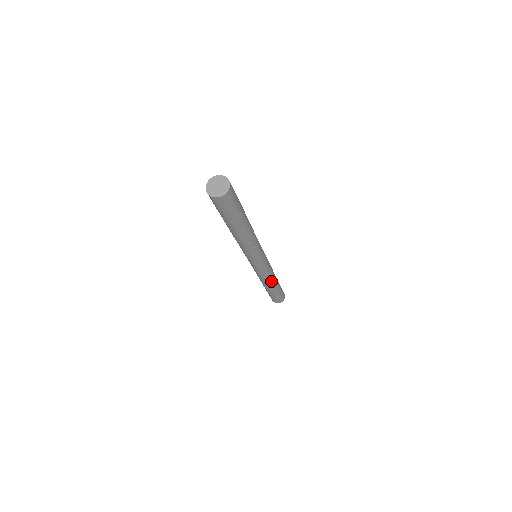
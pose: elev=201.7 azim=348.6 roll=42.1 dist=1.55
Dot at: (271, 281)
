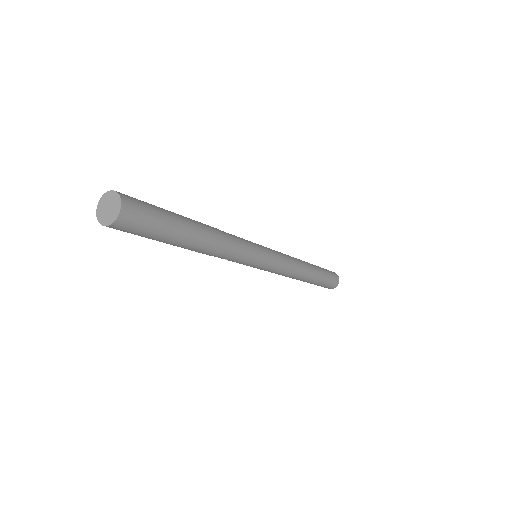
Dot at: occluded
